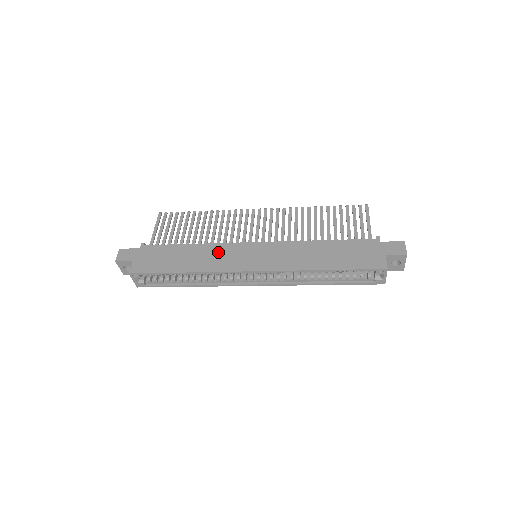
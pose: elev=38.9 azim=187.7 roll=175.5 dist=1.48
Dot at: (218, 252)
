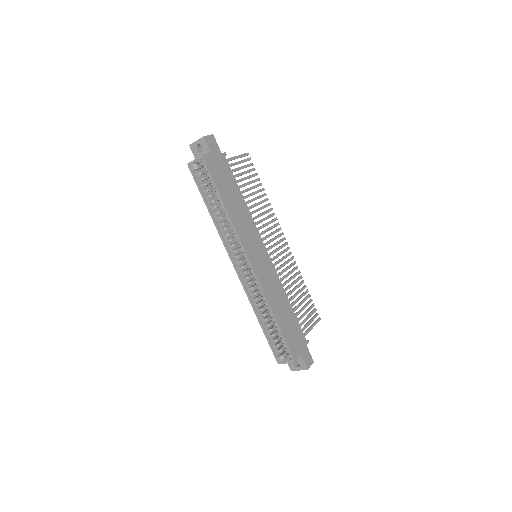
Dot at: (249, 225)
